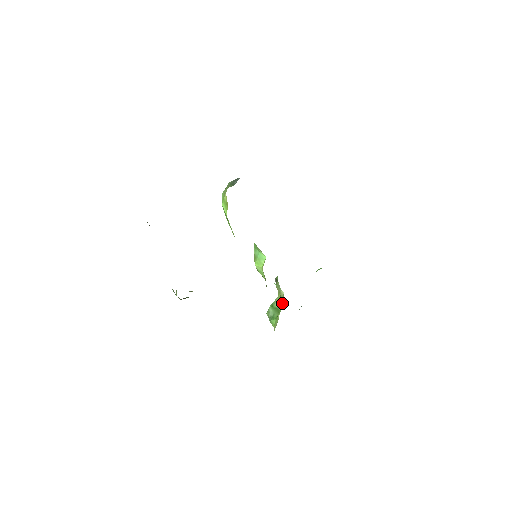
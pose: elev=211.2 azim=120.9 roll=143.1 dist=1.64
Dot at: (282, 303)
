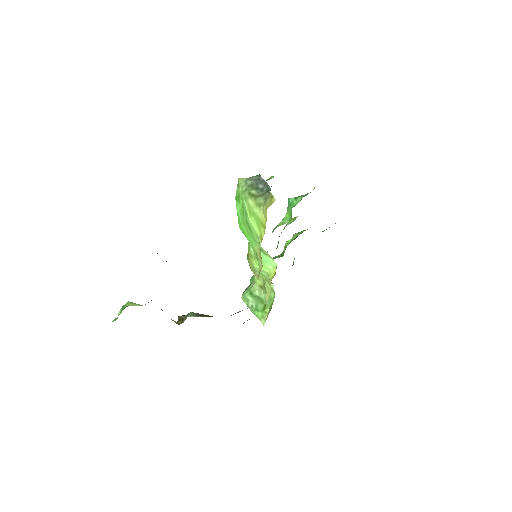
Dot at: occluded
